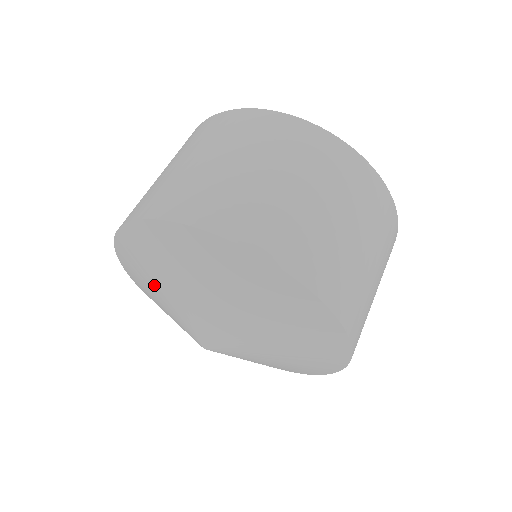
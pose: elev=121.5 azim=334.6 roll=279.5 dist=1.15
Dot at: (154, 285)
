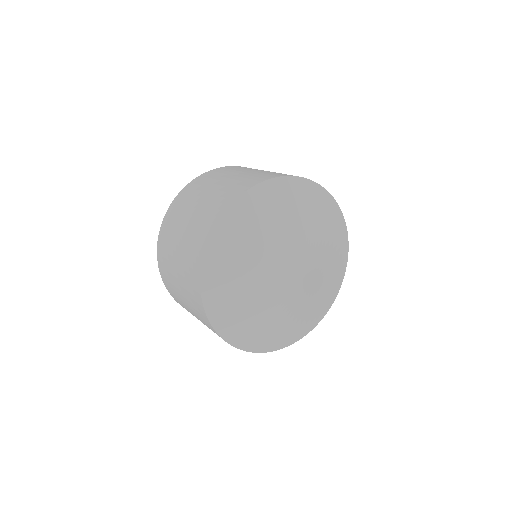
Dot at: (251, 301)
